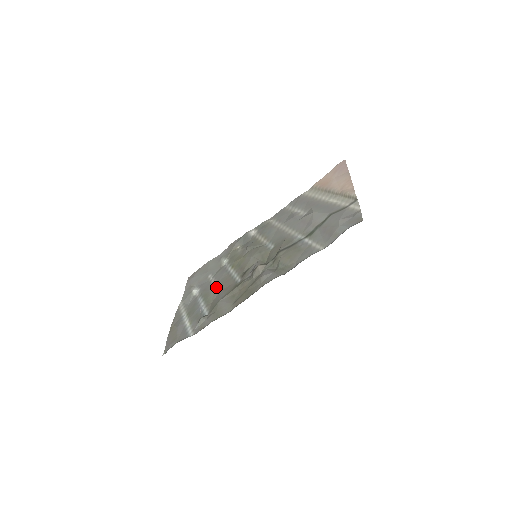
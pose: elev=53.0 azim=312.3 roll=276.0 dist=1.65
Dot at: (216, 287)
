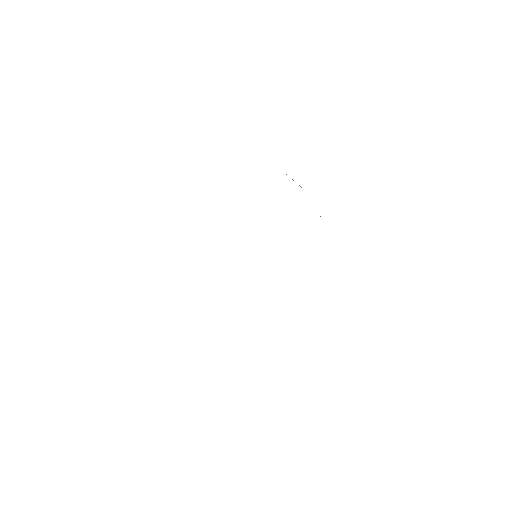
Dot at: occluded
